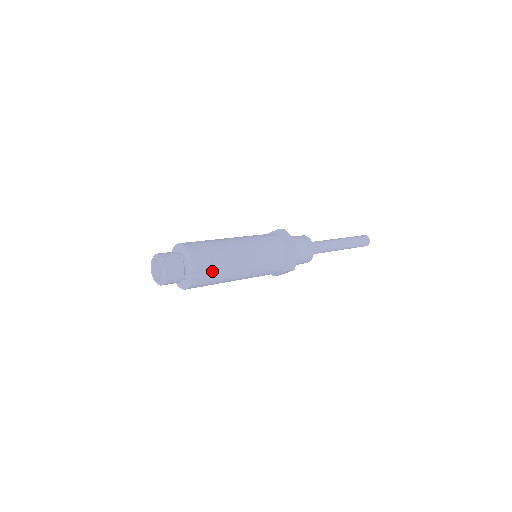
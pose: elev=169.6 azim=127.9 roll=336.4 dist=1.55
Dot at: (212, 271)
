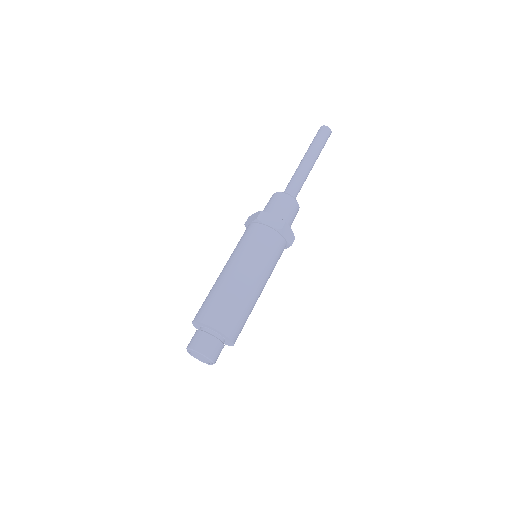
Dot at: (242, 321)
